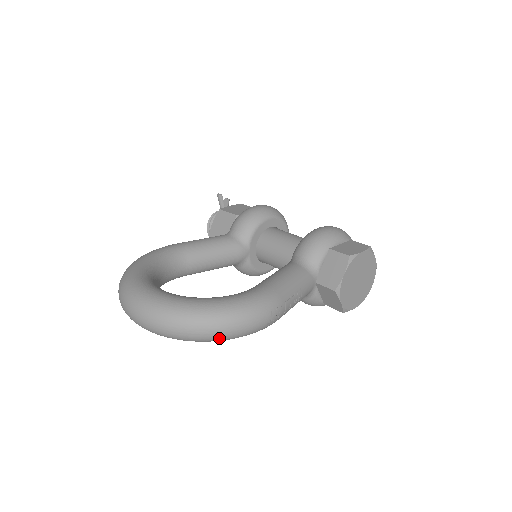
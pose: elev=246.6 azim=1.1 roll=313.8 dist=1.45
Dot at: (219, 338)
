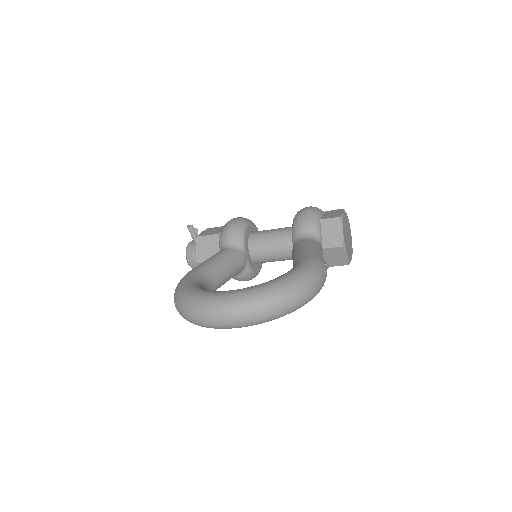
Dot at: (304, 302)
